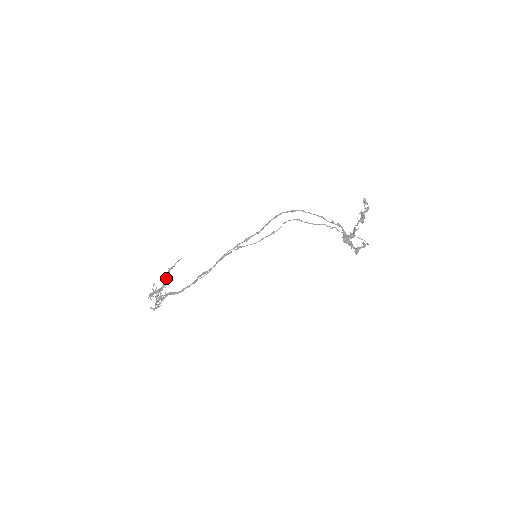
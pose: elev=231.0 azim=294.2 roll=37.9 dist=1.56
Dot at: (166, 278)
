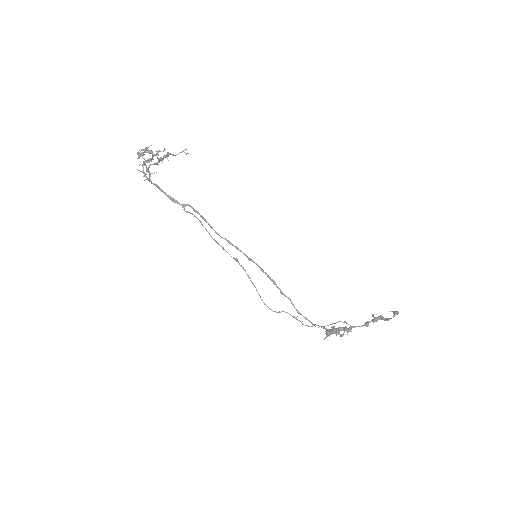
Dot at: (162, 160)
